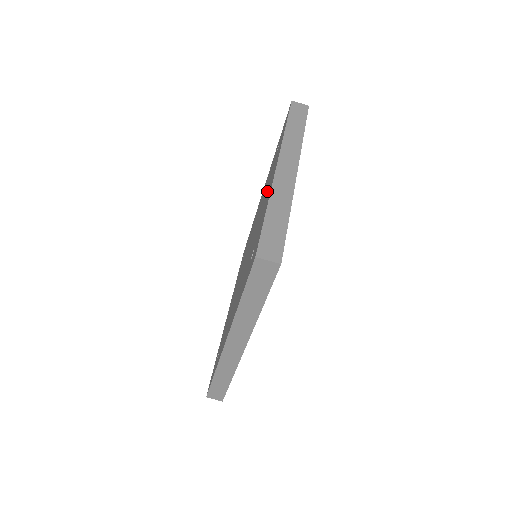
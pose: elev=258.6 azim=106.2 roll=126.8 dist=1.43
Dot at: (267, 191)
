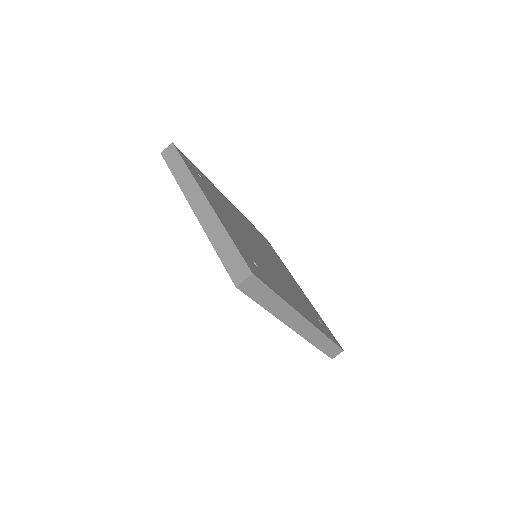
Dot at: occluded
